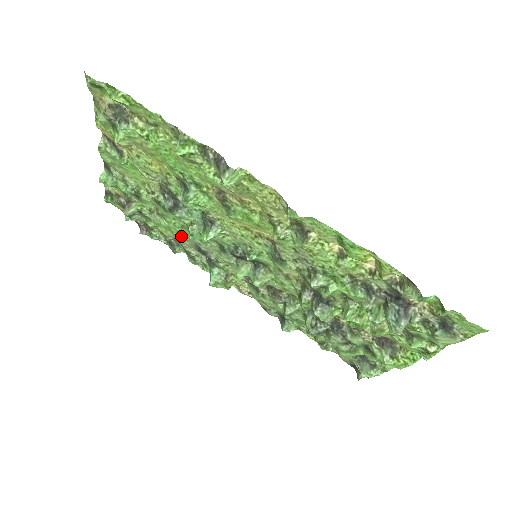
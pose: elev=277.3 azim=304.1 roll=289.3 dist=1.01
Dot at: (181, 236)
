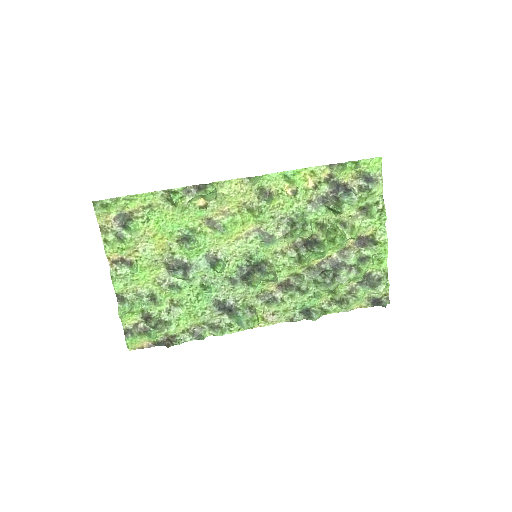
Dot at: (200, 310)
